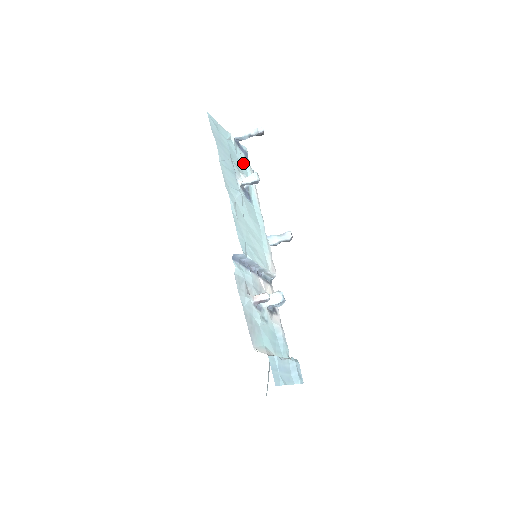
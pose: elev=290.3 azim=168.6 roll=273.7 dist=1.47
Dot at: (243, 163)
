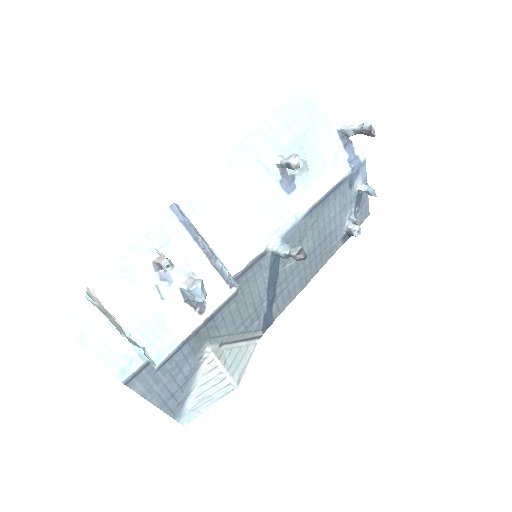
Dot at: (330, 160)
